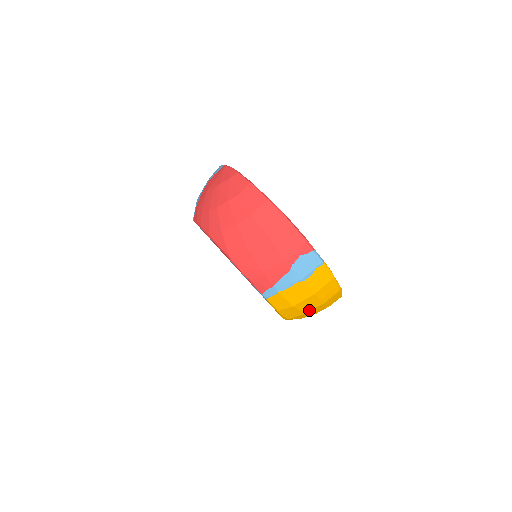
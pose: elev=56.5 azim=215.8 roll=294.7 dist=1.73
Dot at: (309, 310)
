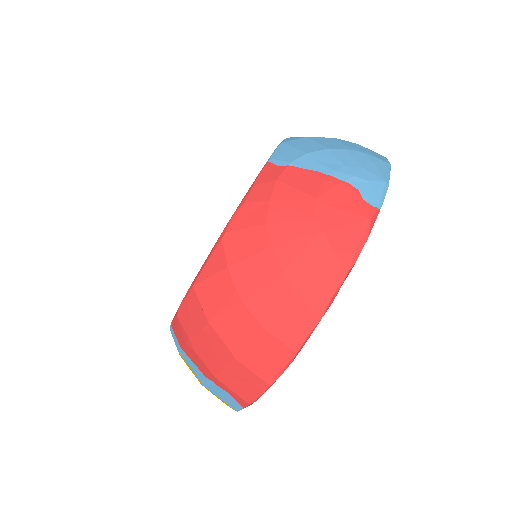
Dot at: occluded
